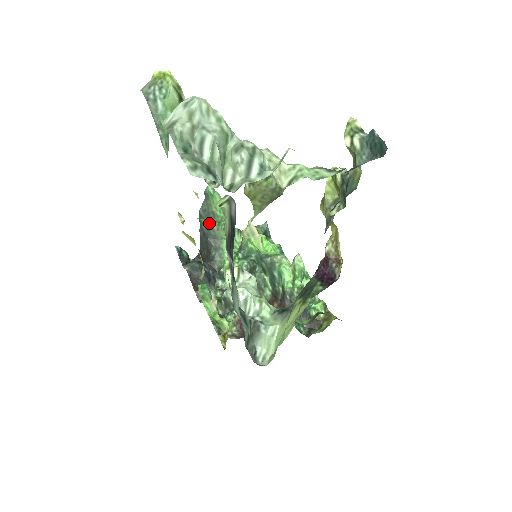
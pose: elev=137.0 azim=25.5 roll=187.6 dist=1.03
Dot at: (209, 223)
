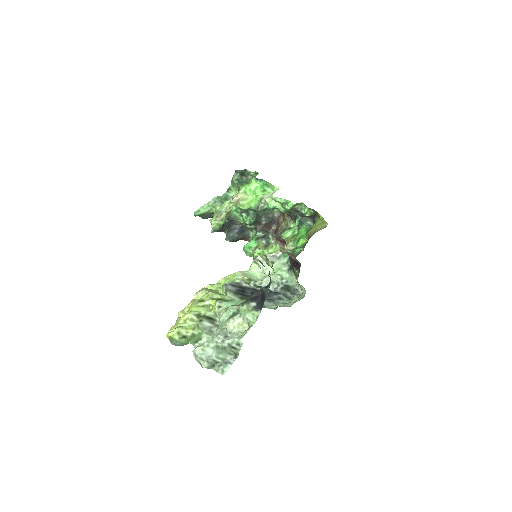
Dot at: occluded
